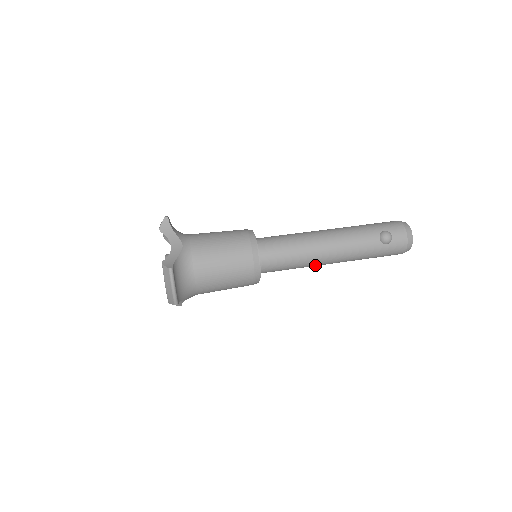
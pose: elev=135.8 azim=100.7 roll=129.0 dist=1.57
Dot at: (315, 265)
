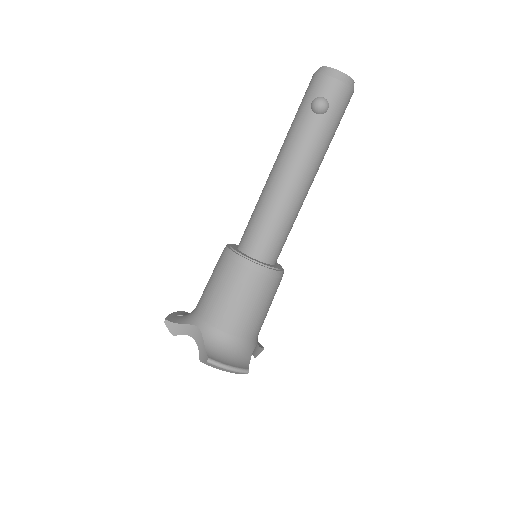
Dot at: (302, 202)
